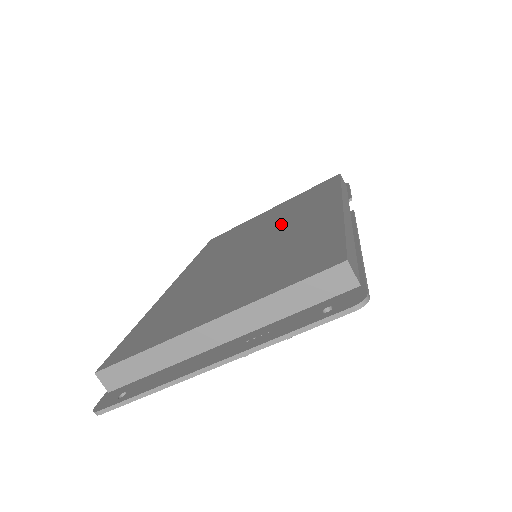
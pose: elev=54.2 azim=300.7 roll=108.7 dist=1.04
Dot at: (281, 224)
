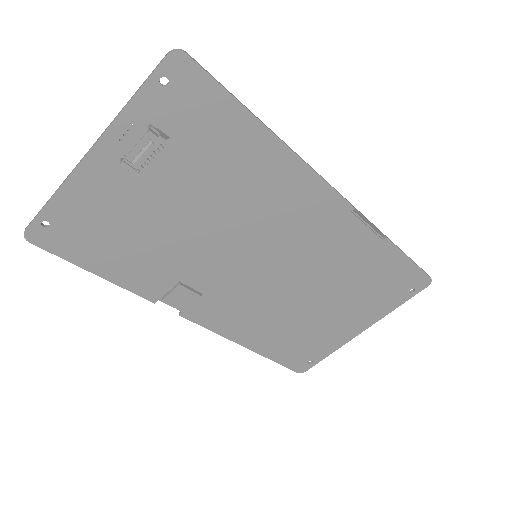
Dot at: occluded
